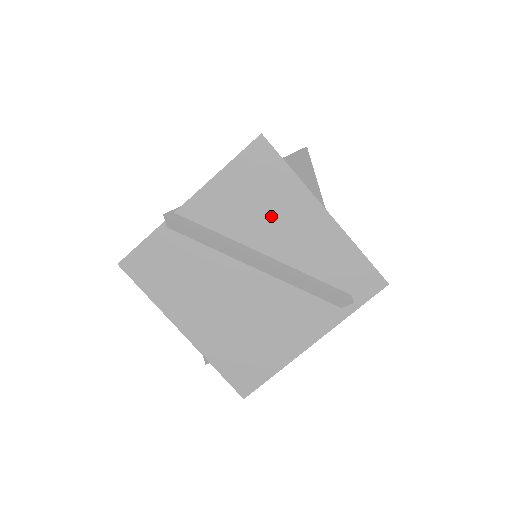
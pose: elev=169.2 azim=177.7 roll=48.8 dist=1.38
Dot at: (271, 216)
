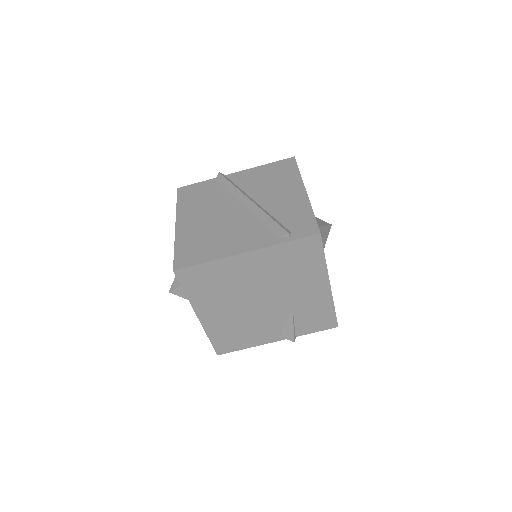
Dot at: (273, 186)
